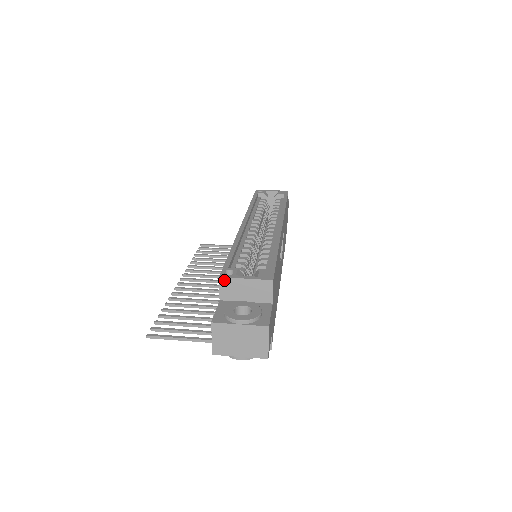
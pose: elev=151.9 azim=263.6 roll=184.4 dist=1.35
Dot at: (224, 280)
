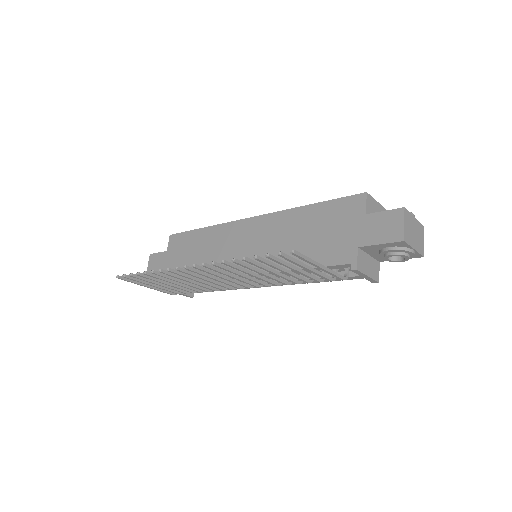
Dot at: (369, 196)
